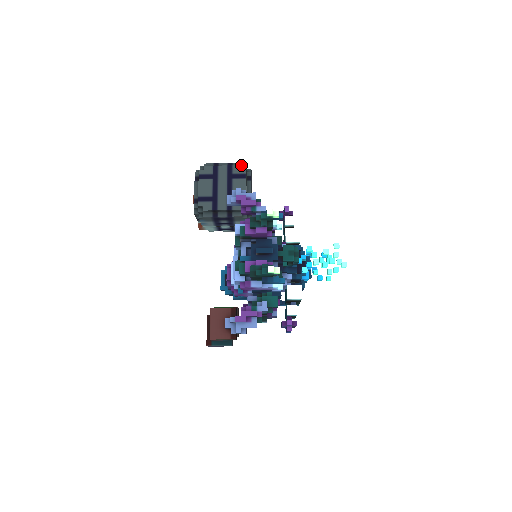
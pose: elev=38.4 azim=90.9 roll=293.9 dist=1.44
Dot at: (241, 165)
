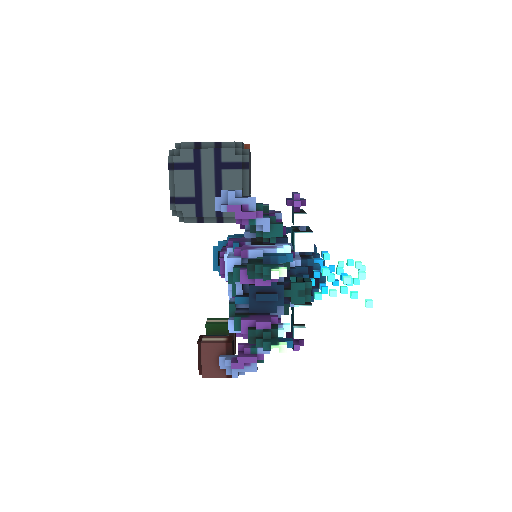
Dot at: (234, 148)
